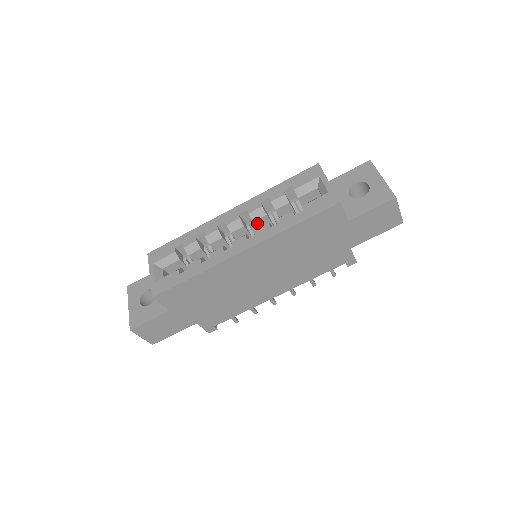
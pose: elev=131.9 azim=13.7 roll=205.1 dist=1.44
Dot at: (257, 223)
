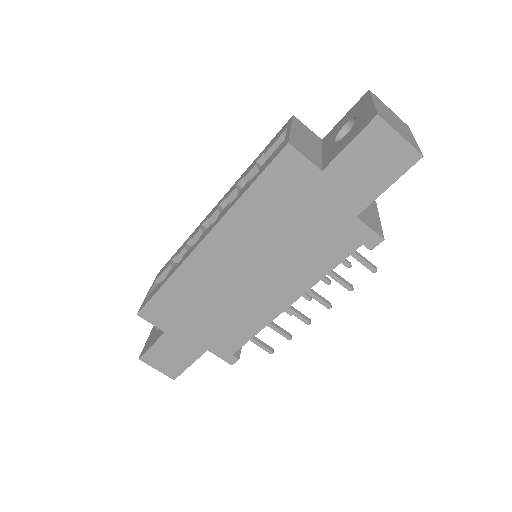
Dot at: occluded
